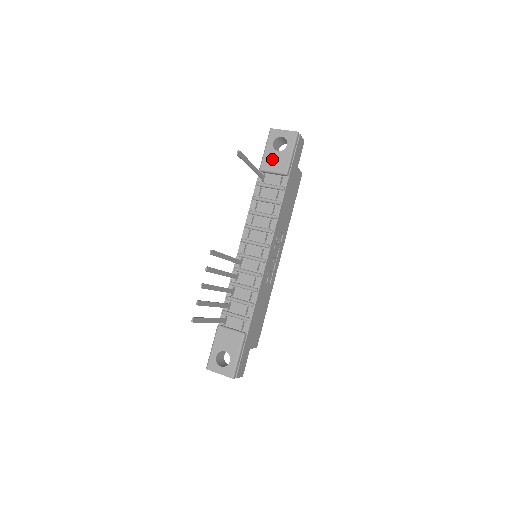
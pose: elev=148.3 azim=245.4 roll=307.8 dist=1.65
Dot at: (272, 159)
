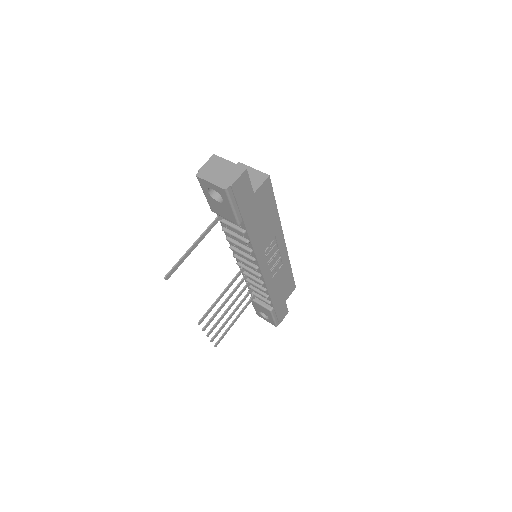
Dot at: (217, 207)
